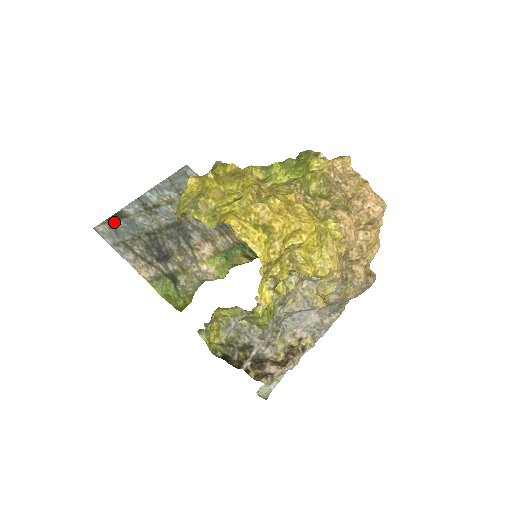
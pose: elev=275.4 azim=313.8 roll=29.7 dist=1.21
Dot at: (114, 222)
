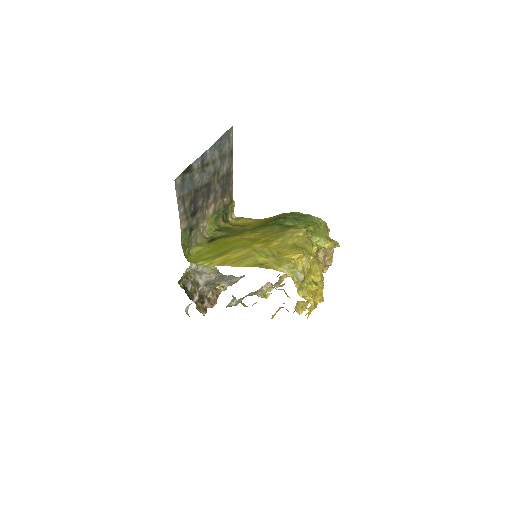
Dot at: (185, 175)
